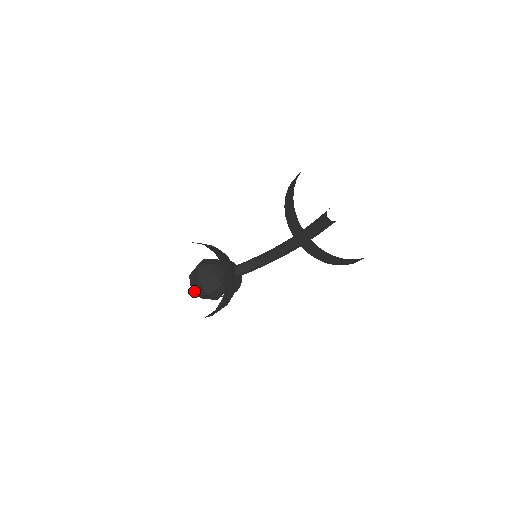
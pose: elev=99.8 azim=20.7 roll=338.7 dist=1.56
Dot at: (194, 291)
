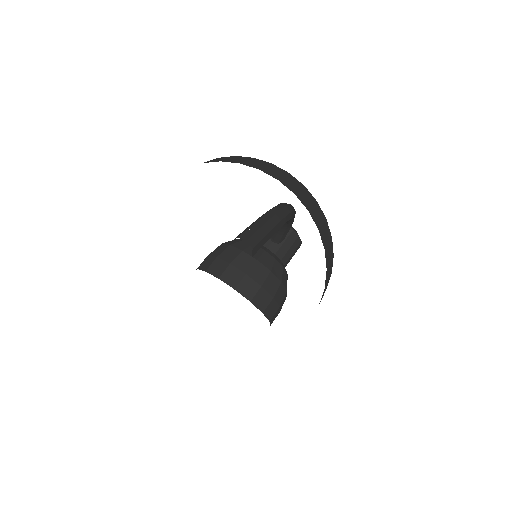
Dot at: occluded
